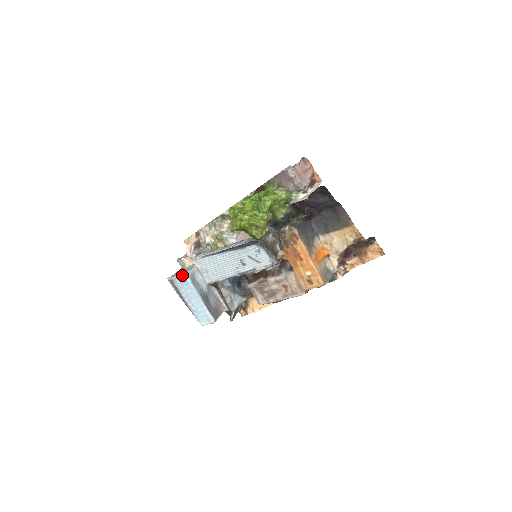
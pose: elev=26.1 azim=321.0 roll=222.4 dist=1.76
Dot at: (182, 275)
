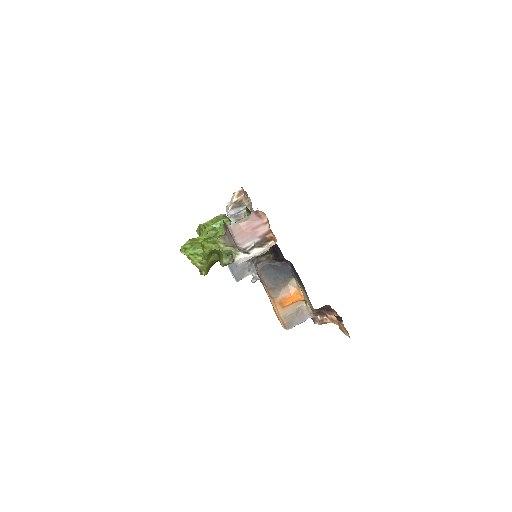
Dot at: occluded
